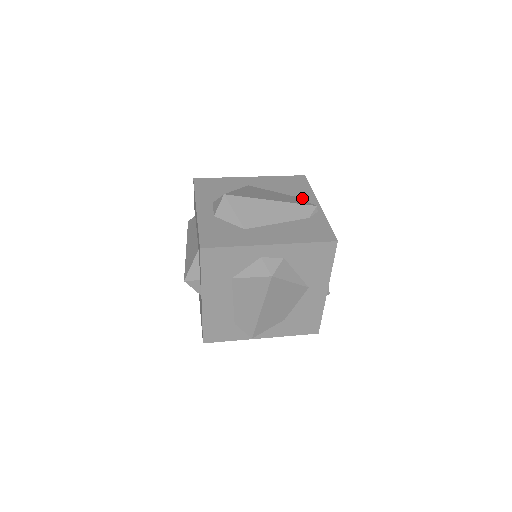
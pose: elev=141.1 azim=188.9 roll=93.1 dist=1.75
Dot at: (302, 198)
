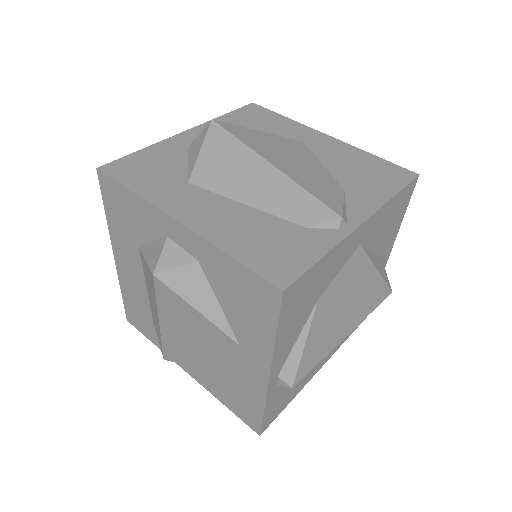
Dot at: (351, 197)
